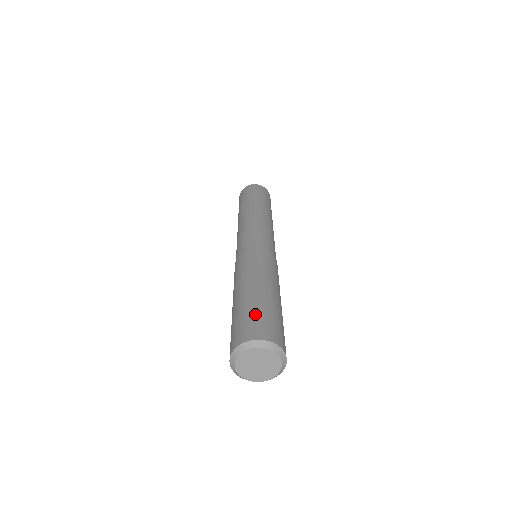
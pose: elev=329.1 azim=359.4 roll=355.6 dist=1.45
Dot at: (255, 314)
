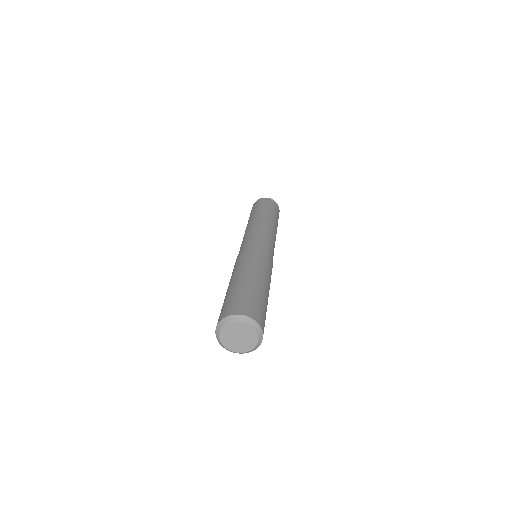
Dot at: (256, 300)
